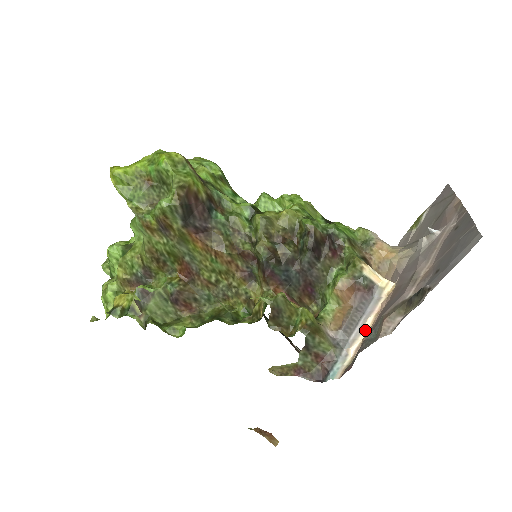
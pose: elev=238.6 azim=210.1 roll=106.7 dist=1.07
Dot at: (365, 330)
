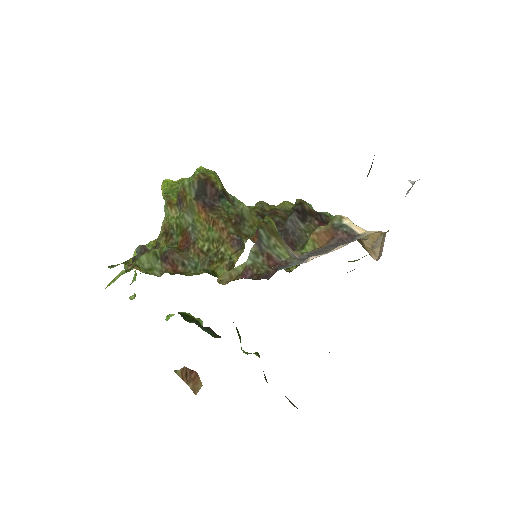
Dot at: (333, 250)
